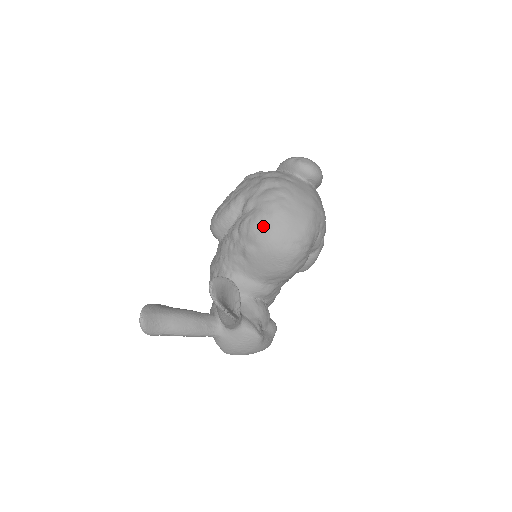
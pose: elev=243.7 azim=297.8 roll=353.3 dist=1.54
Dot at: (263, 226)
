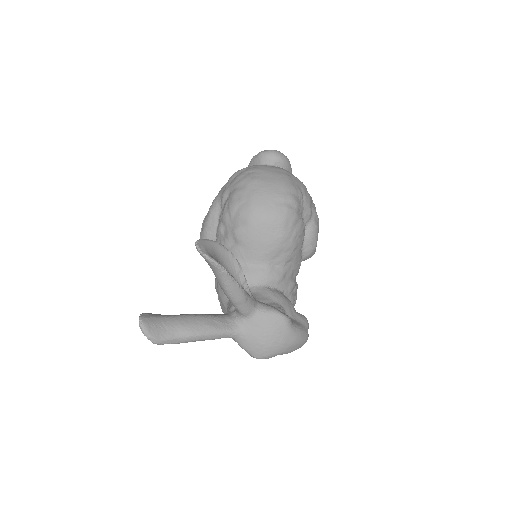
Dot at: (241, 200)
